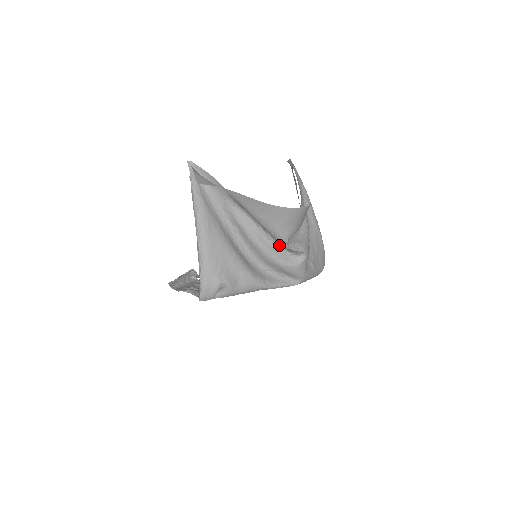
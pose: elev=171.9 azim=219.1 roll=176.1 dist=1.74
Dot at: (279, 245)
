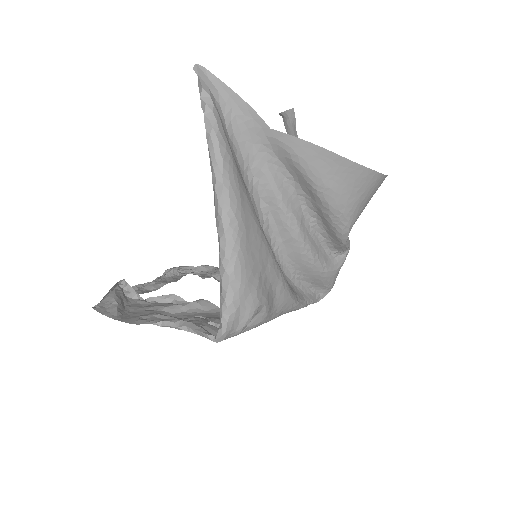
Dot at: (322, 237)
